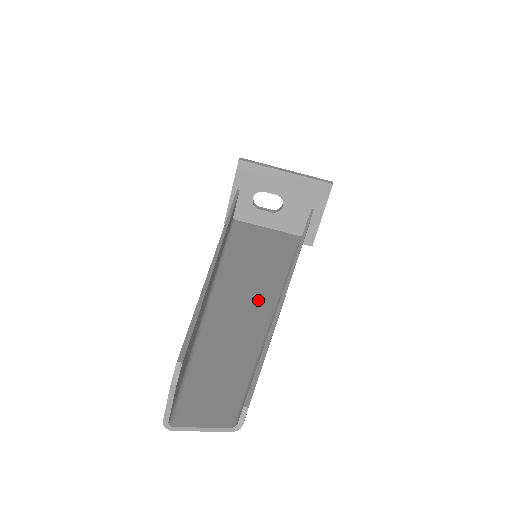
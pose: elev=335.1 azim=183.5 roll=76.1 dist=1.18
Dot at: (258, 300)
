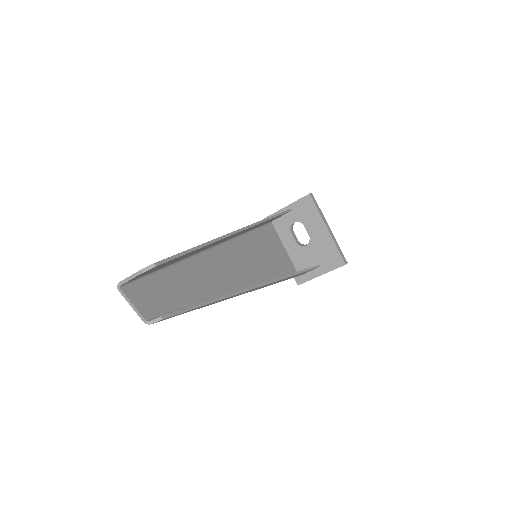
Dot at: (229, 279)
